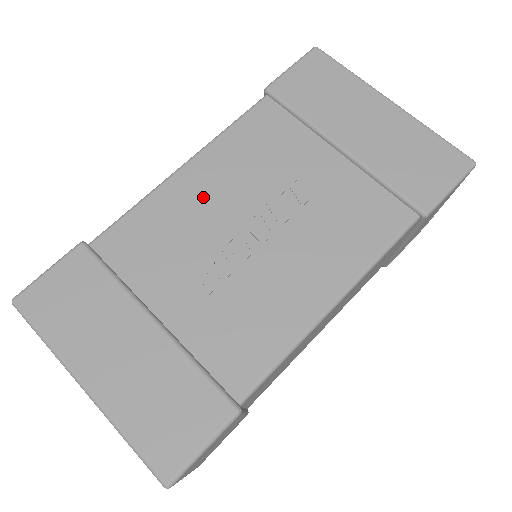
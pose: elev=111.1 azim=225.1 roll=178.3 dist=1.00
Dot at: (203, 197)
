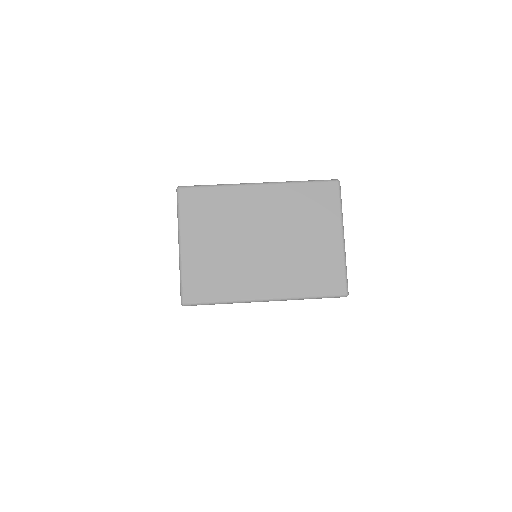
Dot at: occluded
